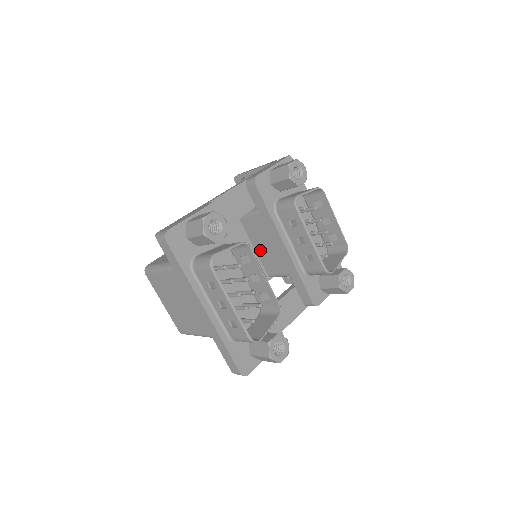
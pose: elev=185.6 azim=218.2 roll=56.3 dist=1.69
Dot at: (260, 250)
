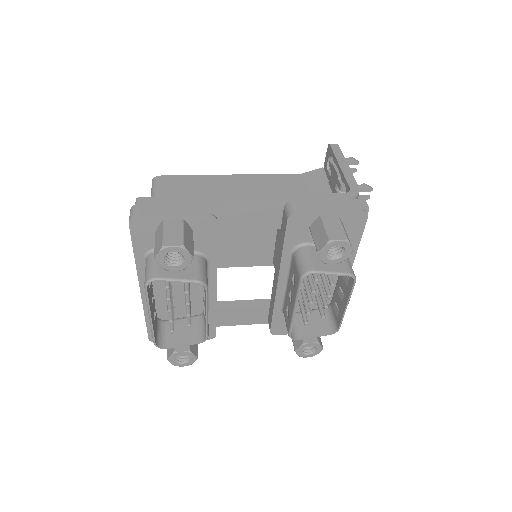
Dot at: (278, 243)
